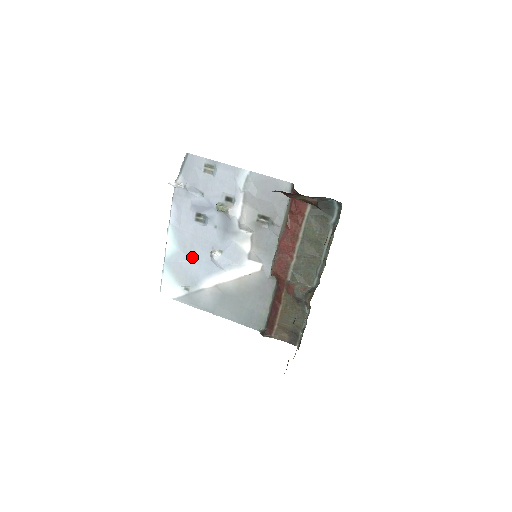
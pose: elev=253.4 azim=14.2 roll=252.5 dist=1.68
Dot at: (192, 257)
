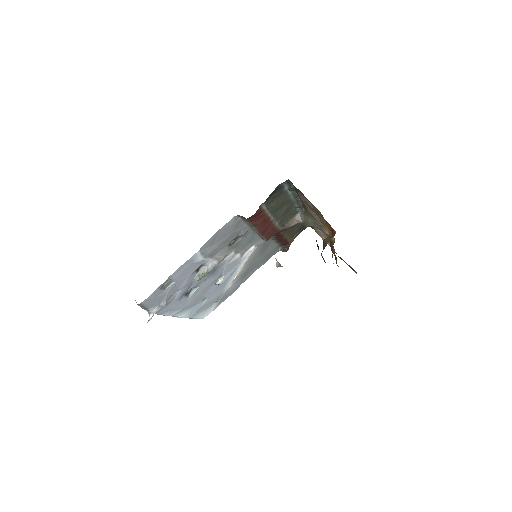
Dot at: (205, 298)
